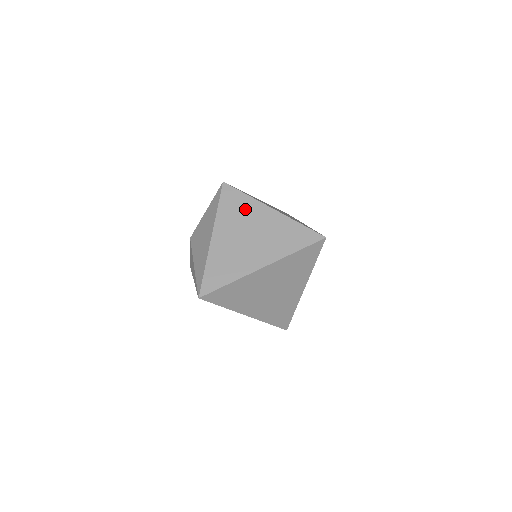
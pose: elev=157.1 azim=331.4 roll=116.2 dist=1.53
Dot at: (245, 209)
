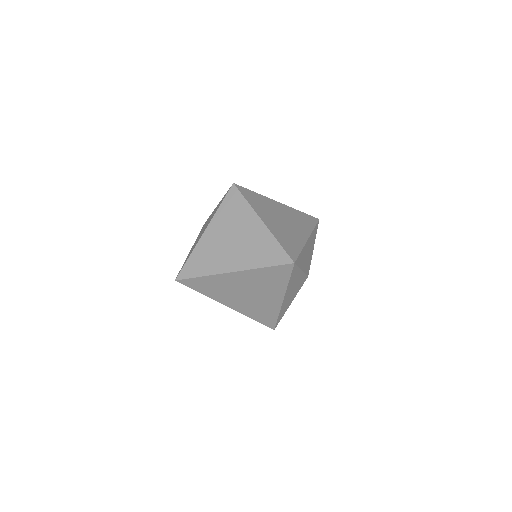
Dot at: (240, 214)
